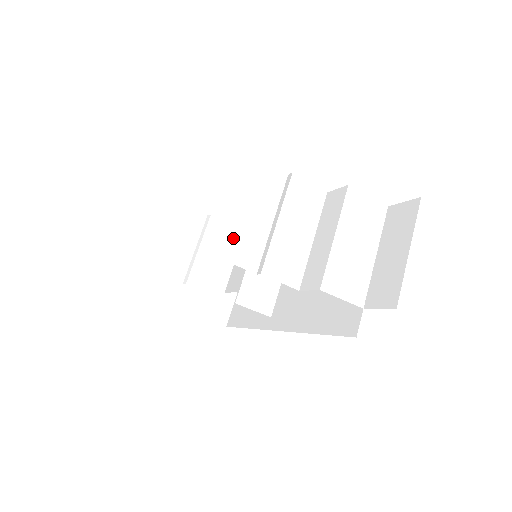
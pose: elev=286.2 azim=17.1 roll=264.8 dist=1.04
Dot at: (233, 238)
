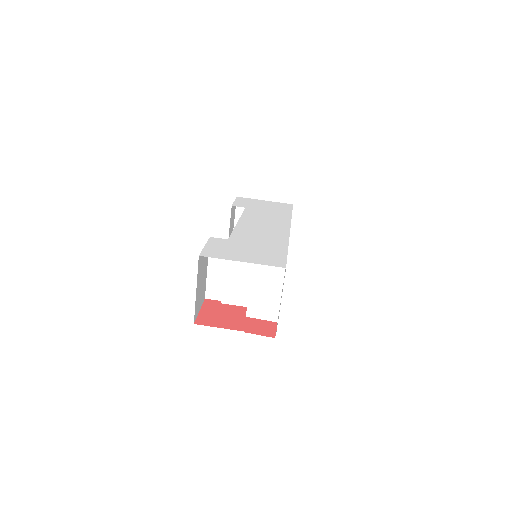
Dot at: occluded
